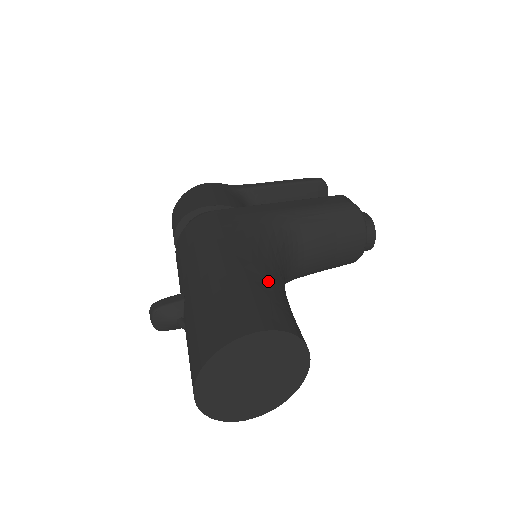
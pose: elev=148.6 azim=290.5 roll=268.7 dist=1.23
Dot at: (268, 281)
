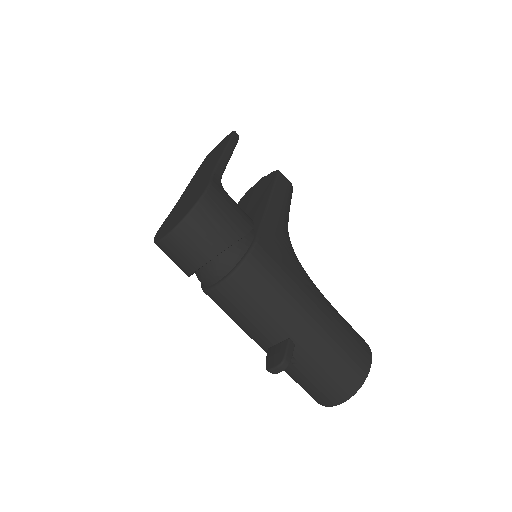
Dot at: occluded
